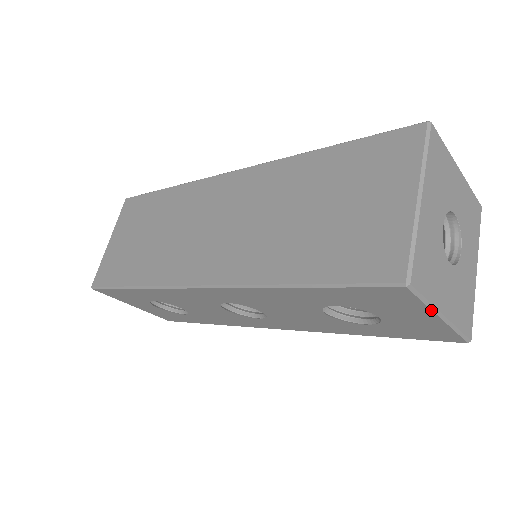
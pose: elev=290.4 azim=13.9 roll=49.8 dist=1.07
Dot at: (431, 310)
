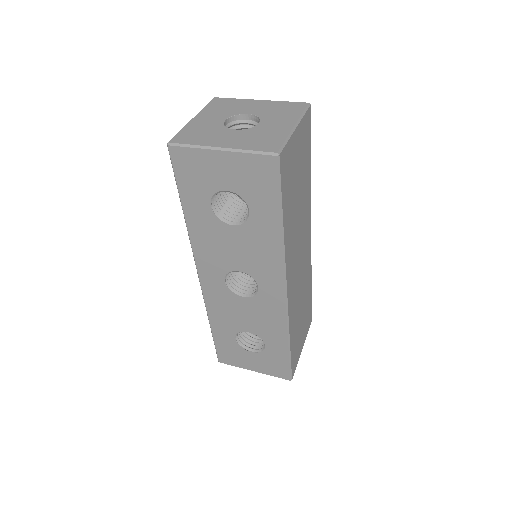
Dot at: (204, 149)
